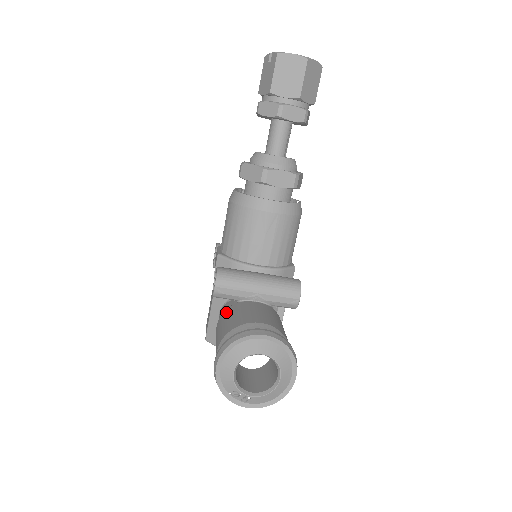
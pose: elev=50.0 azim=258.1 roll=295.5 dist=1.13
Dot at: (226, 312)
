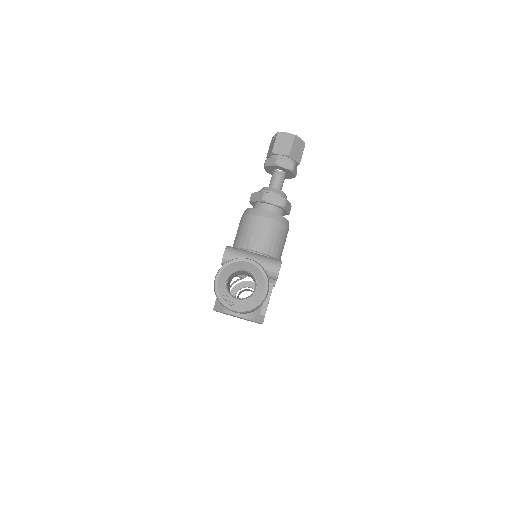
Dot at: occluded
